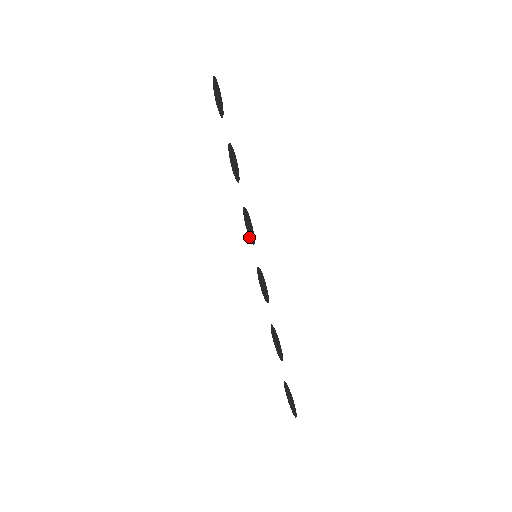
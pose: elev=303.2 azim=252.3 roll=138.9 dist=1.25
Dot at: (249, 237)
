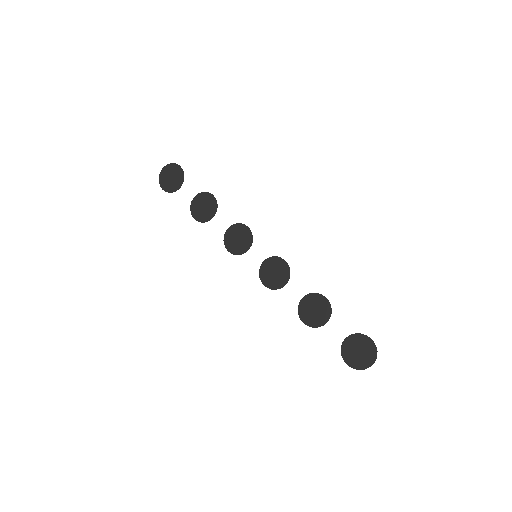
Dot at: (239, 254)
